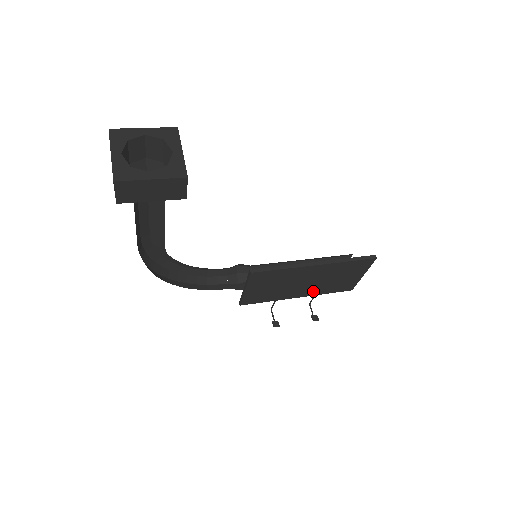
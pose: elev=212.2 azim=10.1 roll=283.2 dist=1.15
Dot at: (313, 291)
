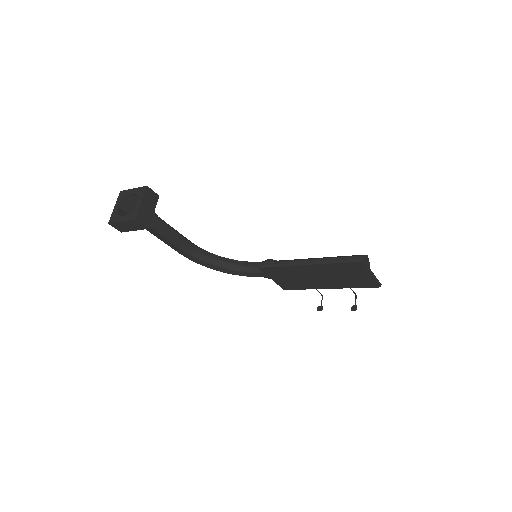
Dot at: (337, 285)
